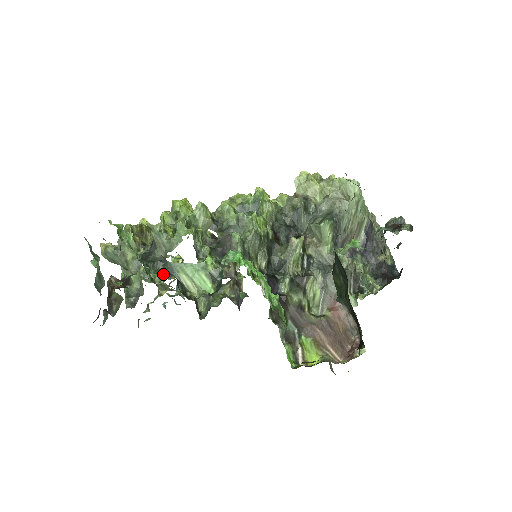
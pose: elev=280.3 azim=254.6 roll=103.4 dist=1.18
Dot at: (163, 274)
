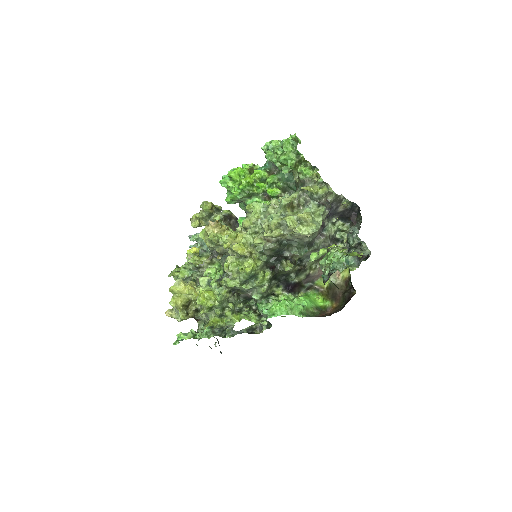
Dot at: (190, 264)
